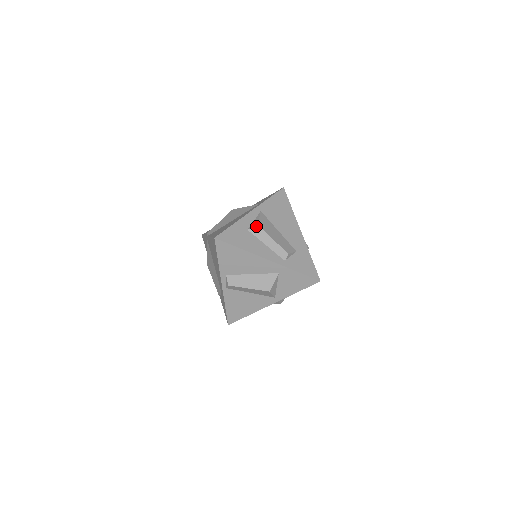
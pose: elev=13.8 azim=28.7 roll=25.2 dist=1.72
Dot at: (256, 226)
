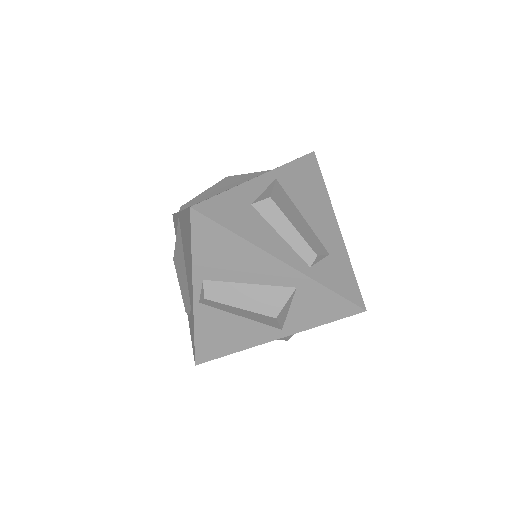
Dot at: (267, 199)
